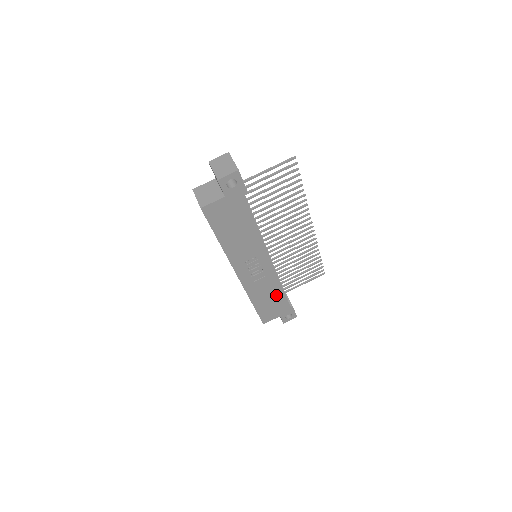
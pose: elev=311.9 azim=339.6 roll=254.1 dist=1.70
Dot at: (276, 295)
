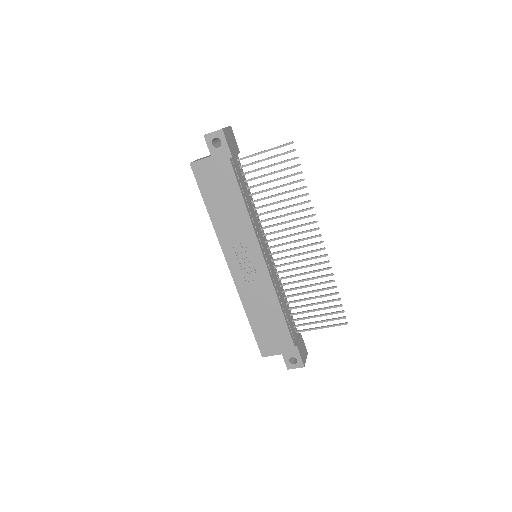
Dot at: (274, 316)
